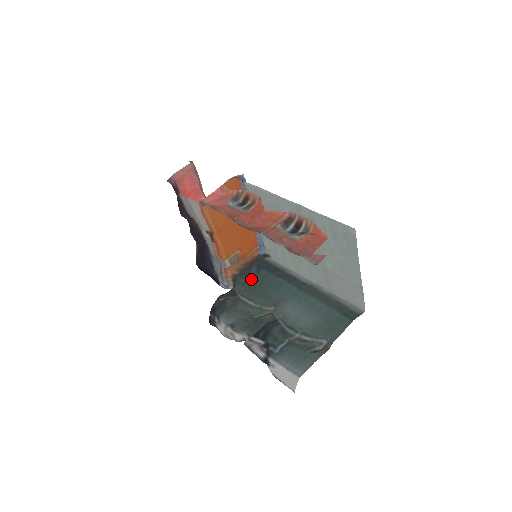
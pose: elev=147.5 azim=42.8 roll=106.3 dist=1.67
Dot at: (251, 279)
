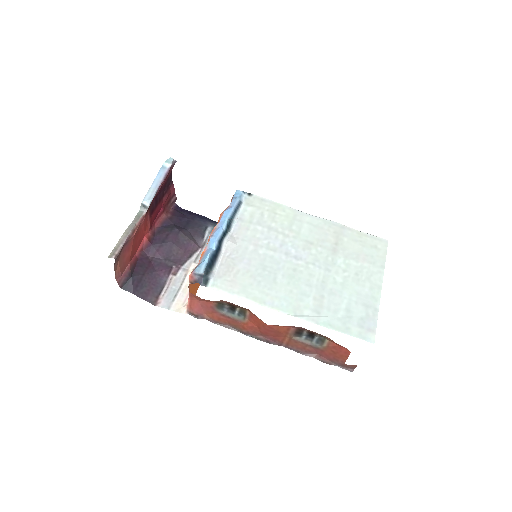
Dot at: occluded
